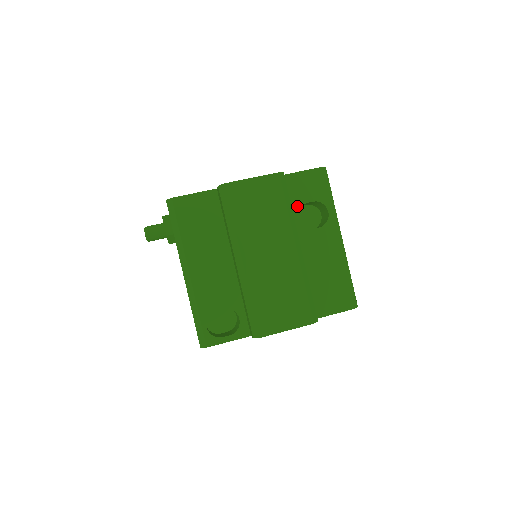
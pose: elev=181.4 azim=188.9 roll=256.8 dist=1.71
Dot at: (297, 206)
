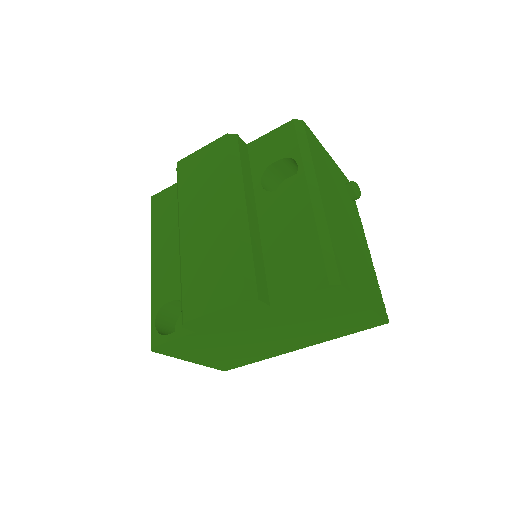
Dot at: (262, 170)
